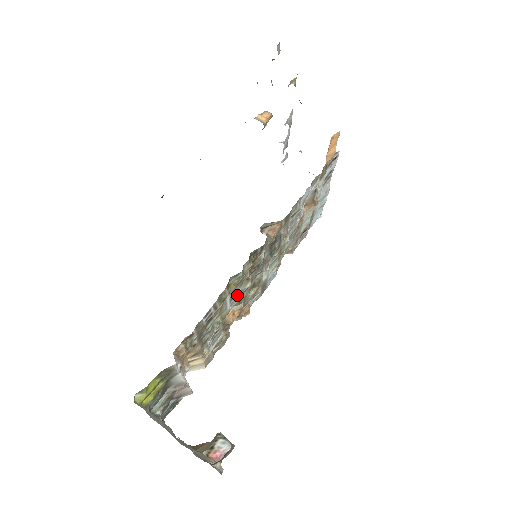
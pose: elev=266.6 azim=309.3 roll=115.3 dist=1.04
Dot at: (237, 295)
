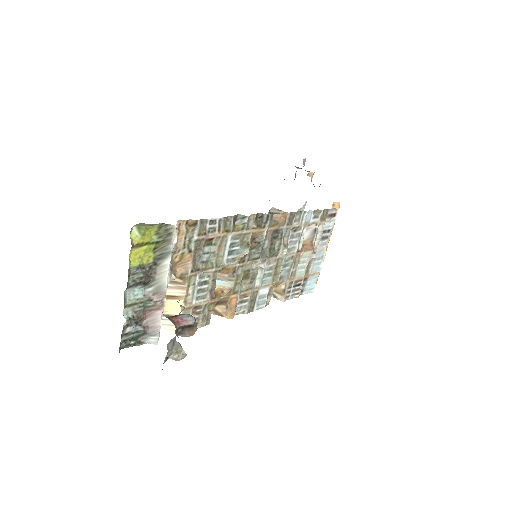
Dot at: (234, 257)
